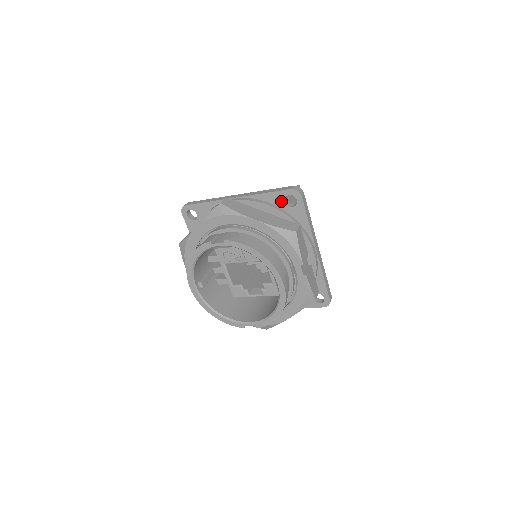
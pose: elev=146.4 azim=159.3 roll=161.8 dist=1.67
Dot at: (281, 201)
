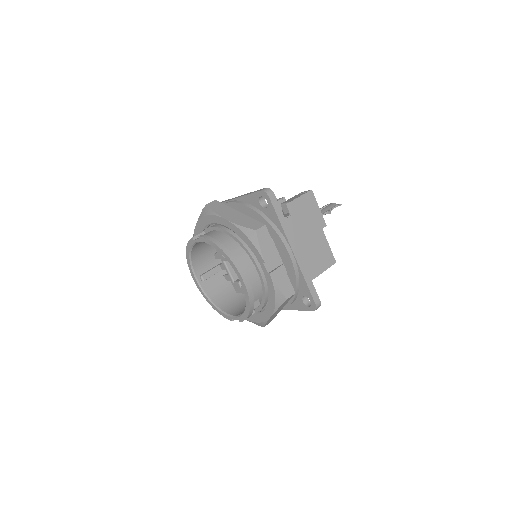
Dot at: (257, 202)
